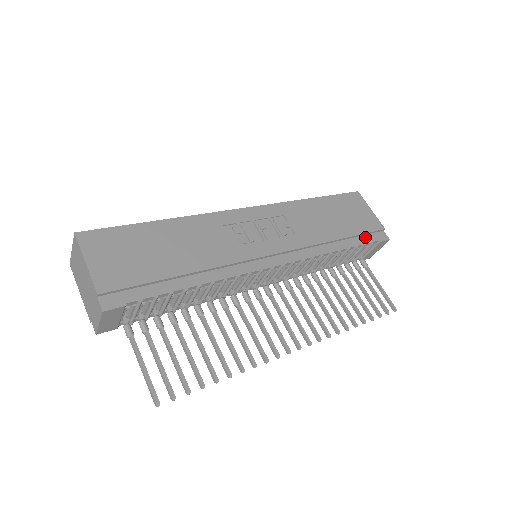
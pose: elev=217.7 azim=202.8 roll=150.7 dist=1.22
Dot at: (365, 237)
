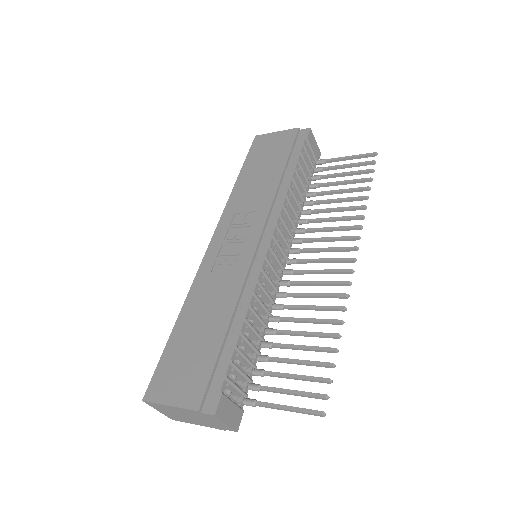
Dot at: (295, 150)
